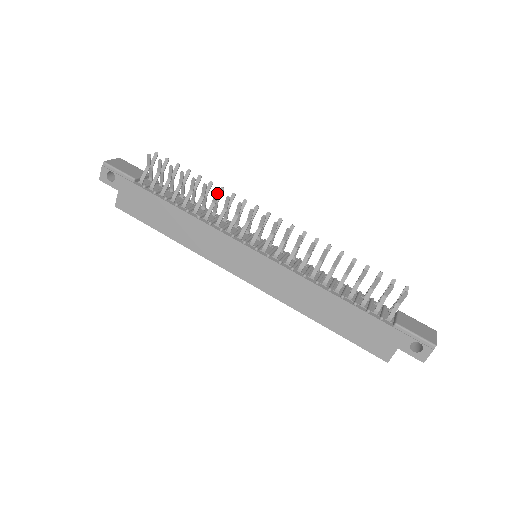
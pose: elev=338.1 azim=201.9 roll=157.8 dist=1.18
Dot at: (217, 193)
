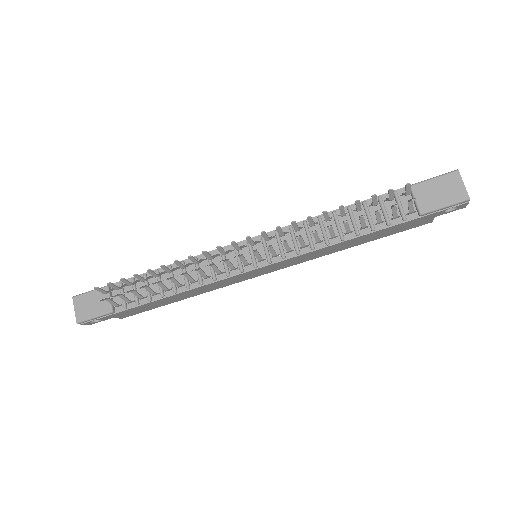
Dot at: occluded
